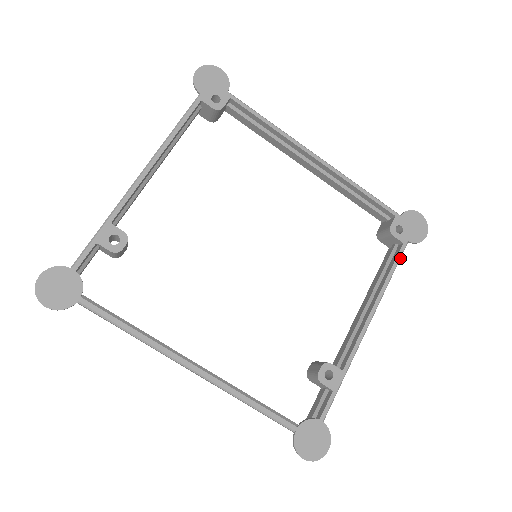
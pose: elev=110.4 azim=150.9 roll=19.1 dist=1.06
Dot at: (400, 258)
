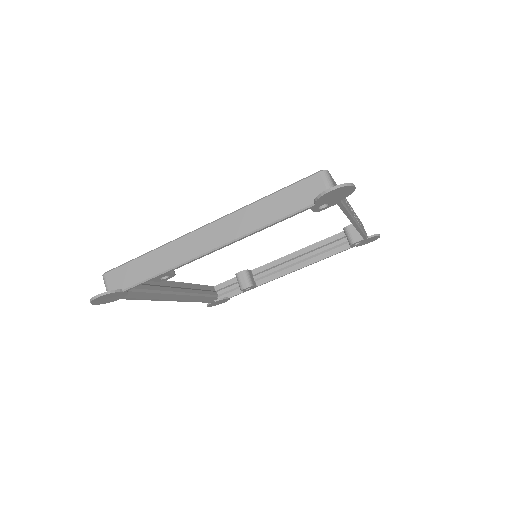
Dot at: (341, 251)
